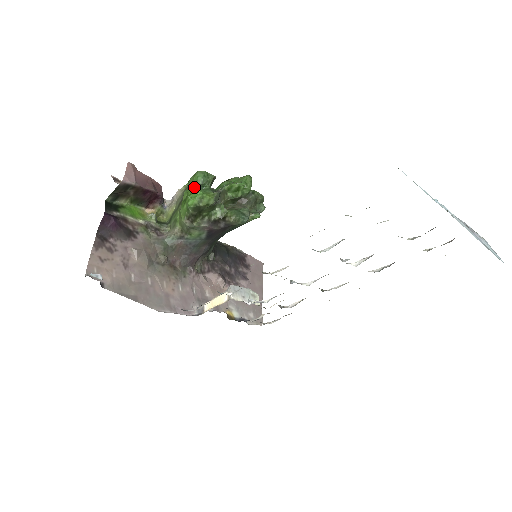
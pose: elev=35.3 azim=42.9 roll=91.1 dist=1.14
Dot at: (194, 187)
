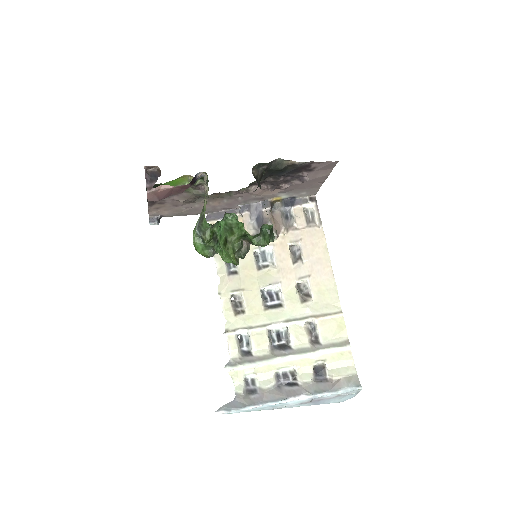
Dot at: (195, 243)
